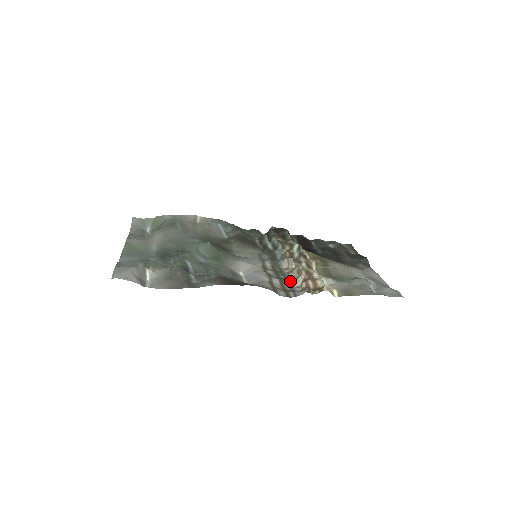
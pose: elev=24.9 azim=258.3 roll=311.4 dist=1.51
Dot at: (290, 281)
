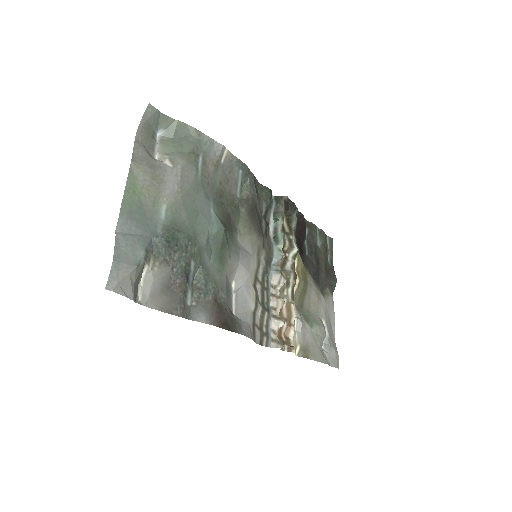
Dot at: (270, 316)
